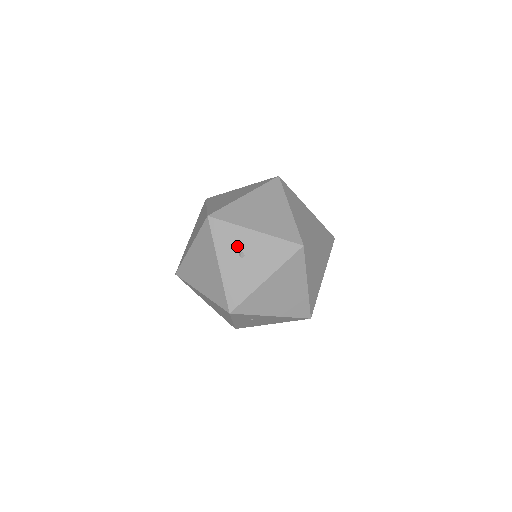
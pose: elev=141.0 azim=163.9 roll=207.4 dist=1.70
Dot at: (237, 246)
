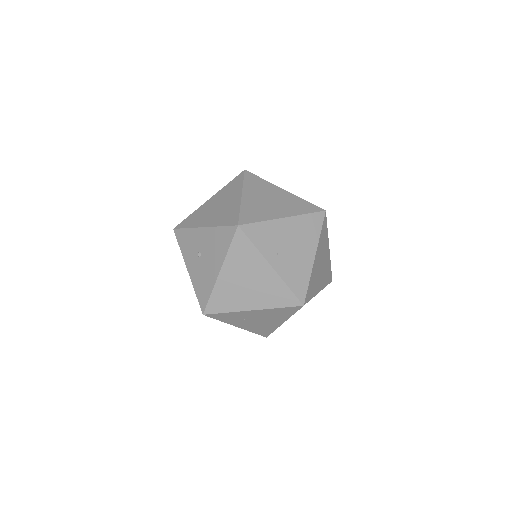
Dot at: (195, 247)
